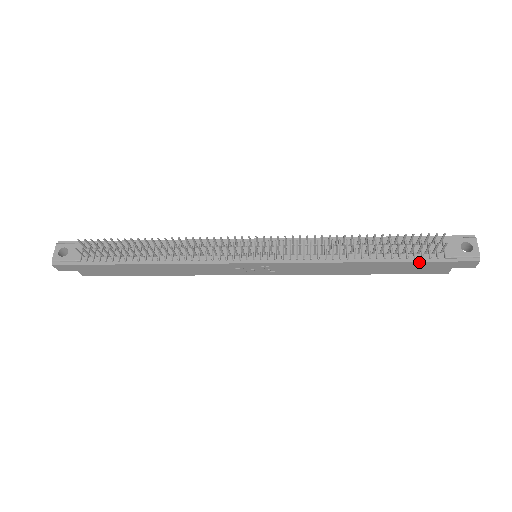
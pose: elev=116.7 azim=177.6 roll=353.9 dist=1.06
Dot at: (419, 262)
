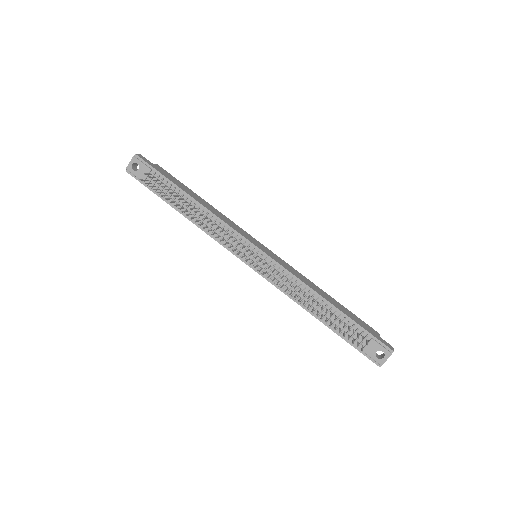
Dot at: (345, 340)
